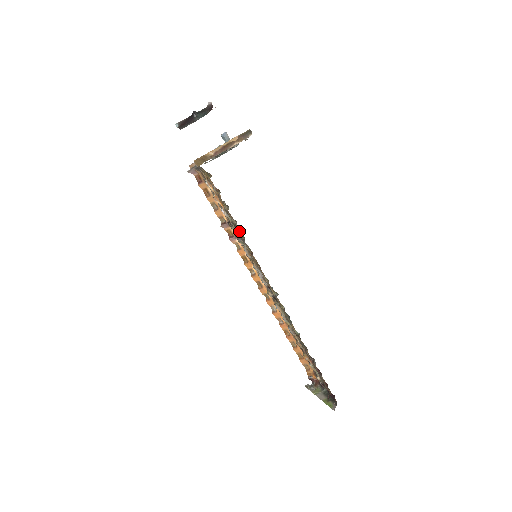
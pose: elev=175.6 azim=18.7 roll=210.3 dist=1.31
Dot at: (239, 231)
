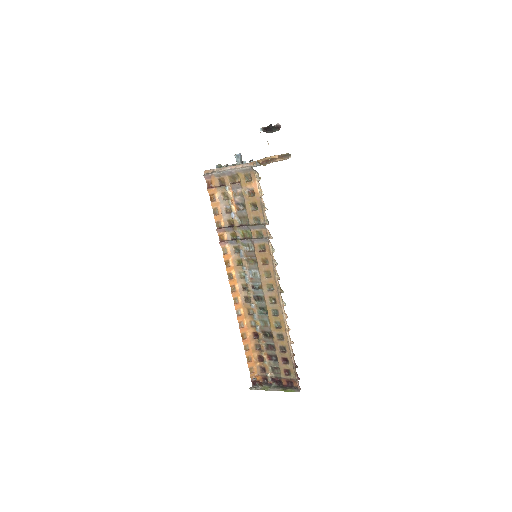
Dot at: (258, 230)
